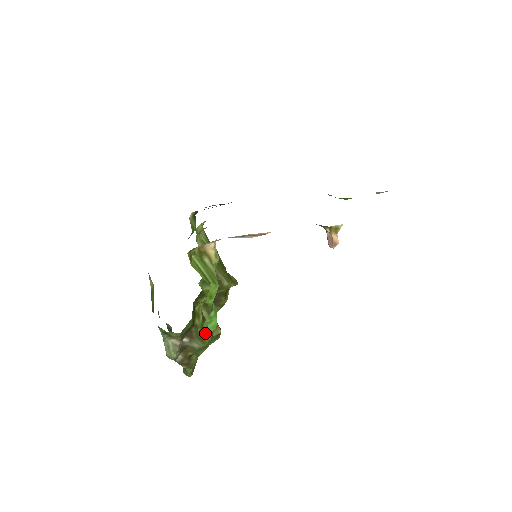
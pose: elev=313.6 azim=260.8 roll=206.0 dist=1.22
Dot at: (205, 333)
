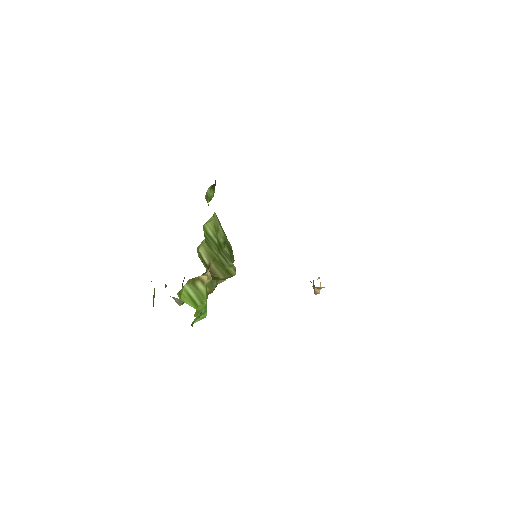
Dot at: (196, 321)
